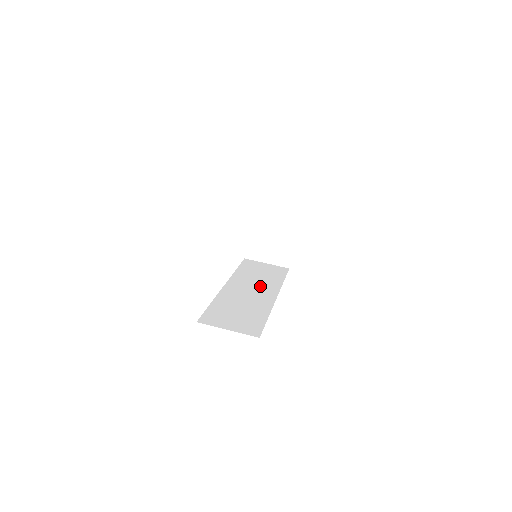
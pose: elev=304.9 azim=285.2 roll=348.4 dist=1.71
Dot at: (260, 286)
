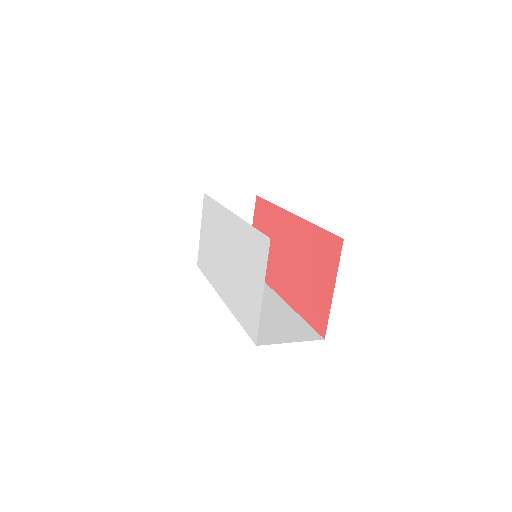
Dot at: occluded
